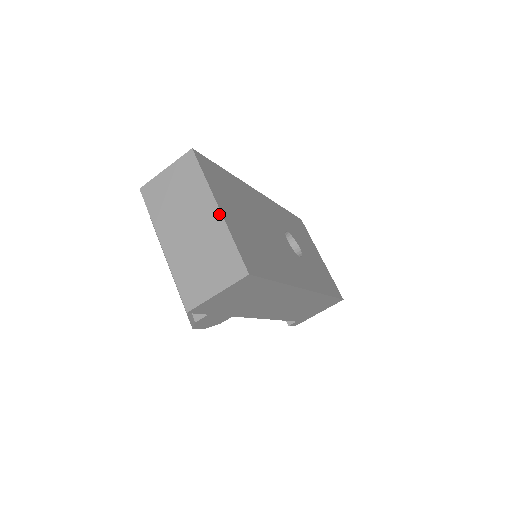
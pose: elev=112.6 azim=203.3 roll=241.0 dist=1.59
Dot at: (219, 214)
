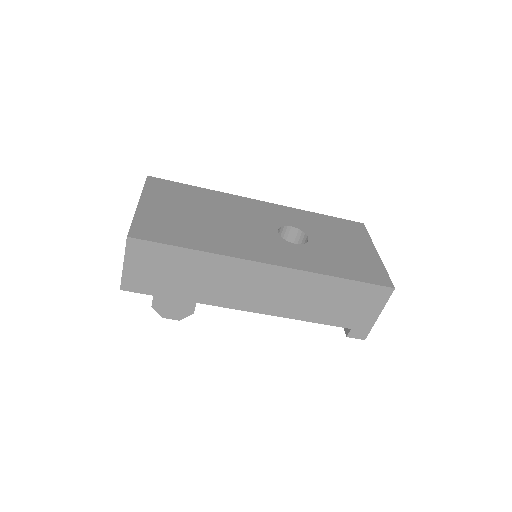
Dot at: (137, 207)
